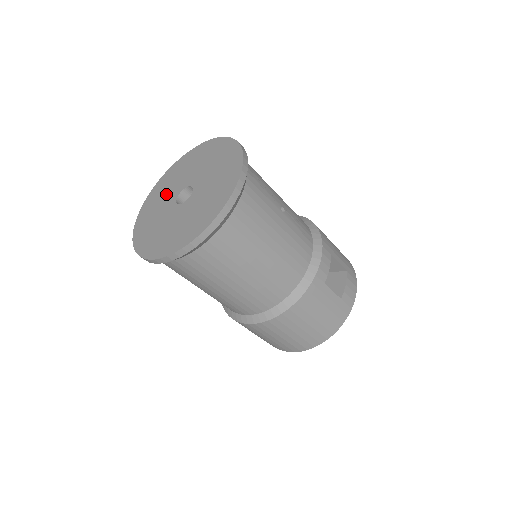
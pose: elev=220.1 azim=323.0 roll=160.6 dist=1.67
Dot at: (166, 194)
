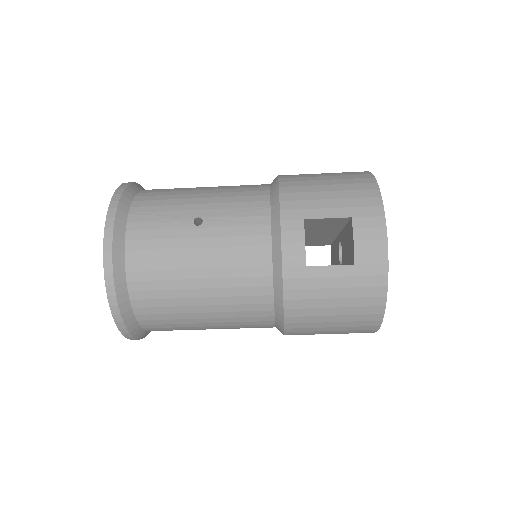
Dot at: occluded
